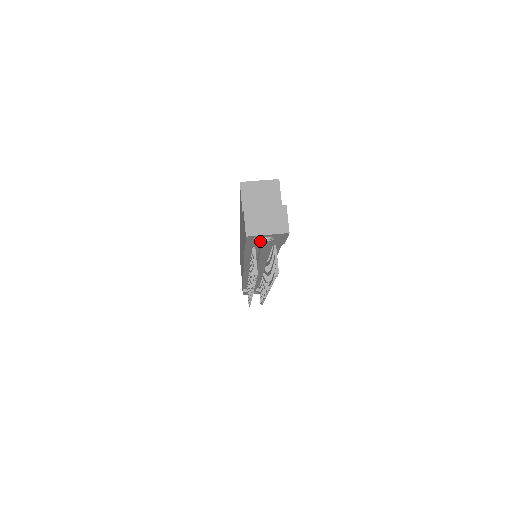
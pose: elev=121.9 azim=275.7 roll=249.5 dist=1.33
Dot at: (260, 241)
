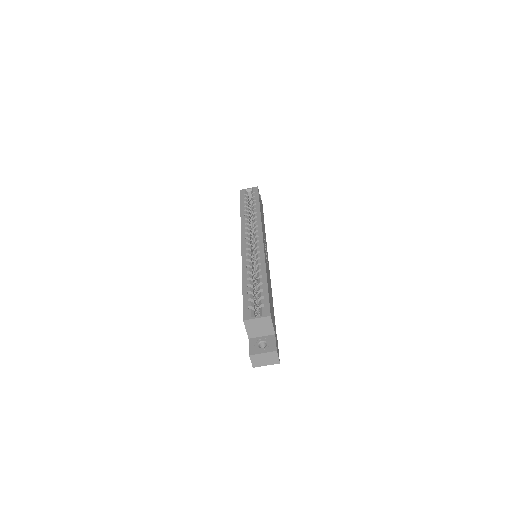
Dot at: occluded
